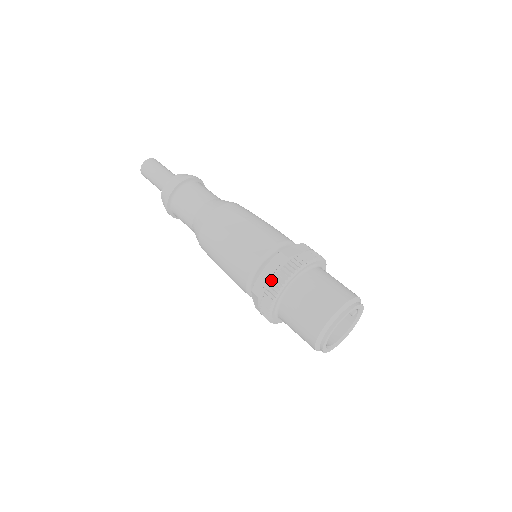
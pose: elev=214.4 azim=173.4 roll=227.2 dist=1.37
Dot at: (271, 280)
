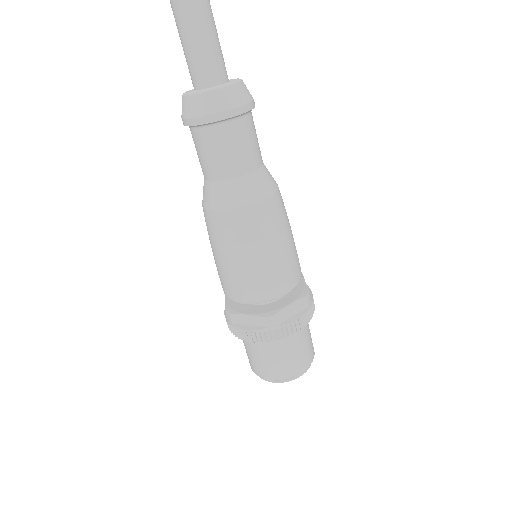
Dot at: (247, 331)
